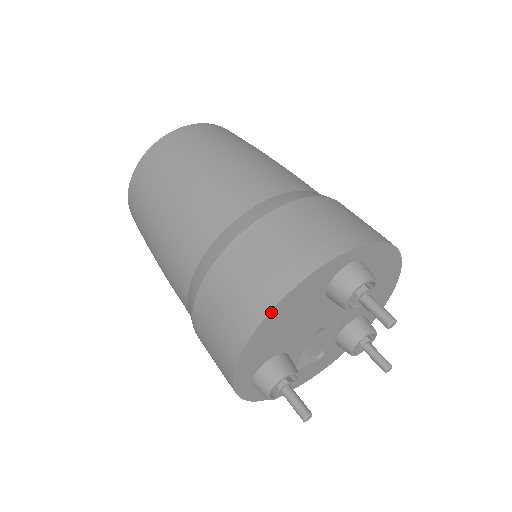
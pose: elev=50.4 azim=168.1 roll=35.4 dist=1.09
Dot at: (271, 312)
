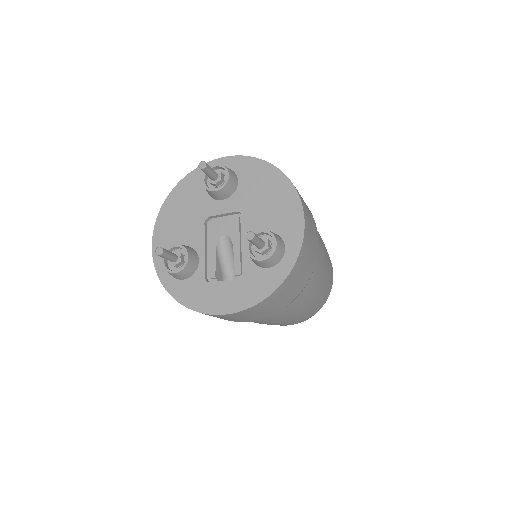
Dot at: (167, 199)
